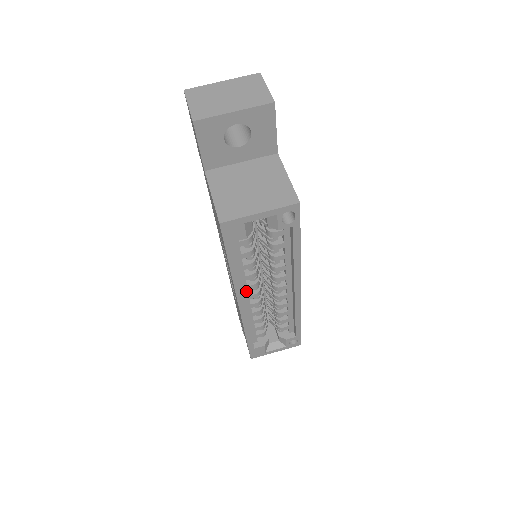
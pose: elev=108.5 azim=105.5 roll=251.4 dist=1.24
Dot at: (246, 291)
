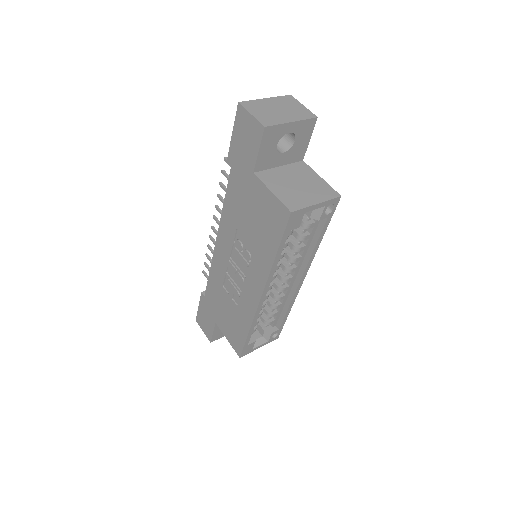
Dot at: occluded
